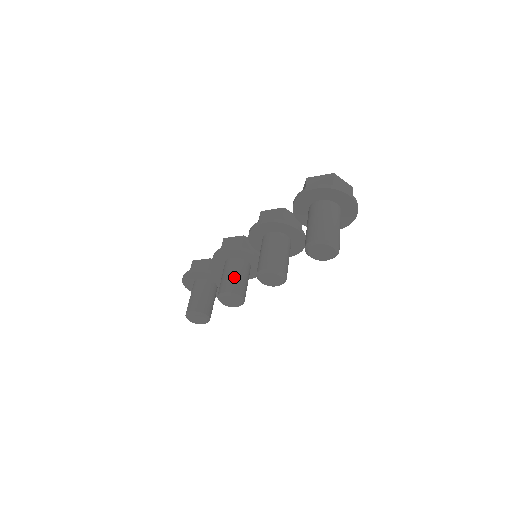
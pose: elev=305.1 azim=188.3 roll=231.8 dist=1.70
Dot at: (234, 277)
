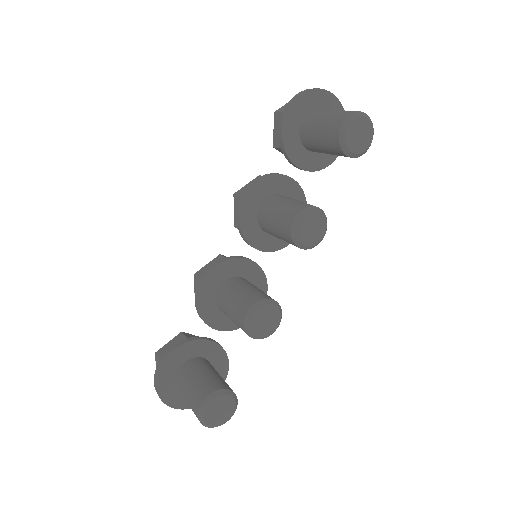
Dot at: (248, 289)
